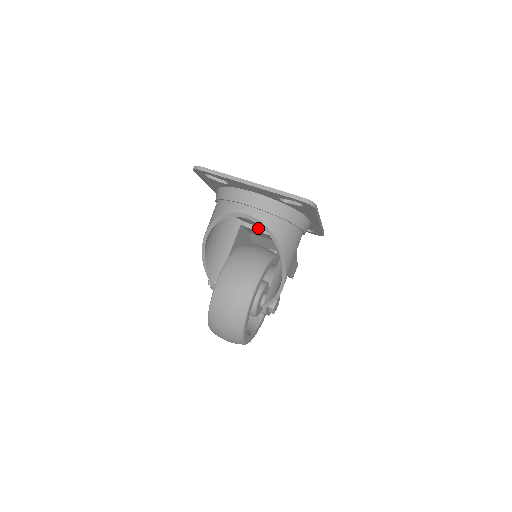
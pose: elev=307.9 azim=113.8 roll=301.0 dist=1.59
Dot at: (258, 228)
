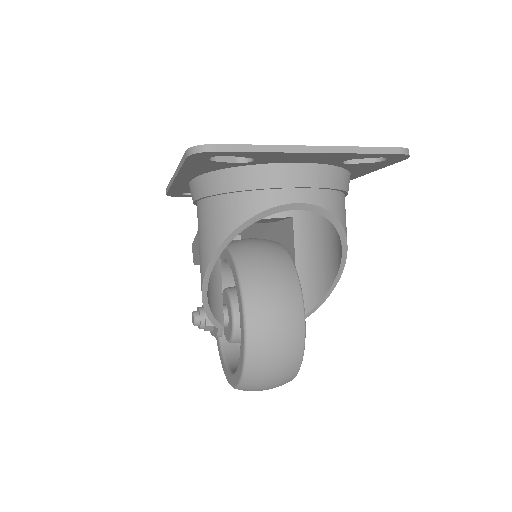
Dot at: occluded
